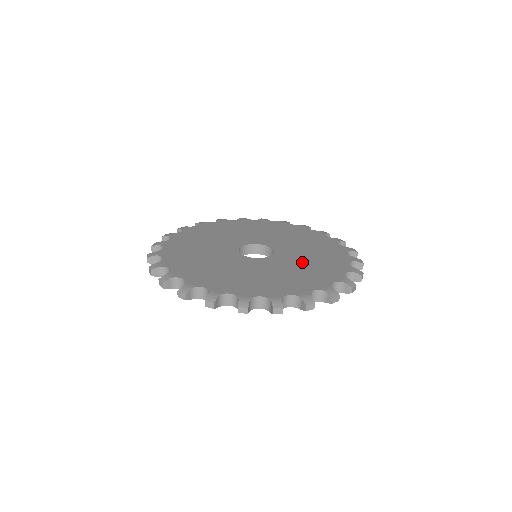
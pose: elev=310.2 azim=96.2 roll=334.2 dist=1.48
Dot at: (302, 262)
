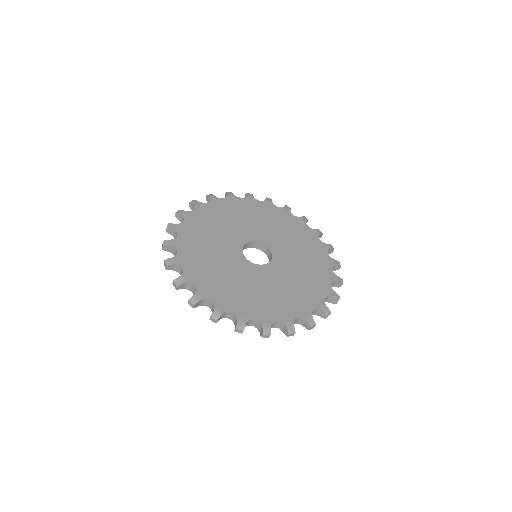
Dot at: (293, 276)
